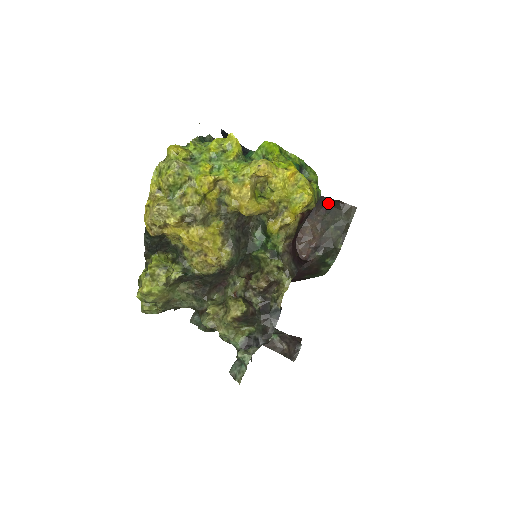
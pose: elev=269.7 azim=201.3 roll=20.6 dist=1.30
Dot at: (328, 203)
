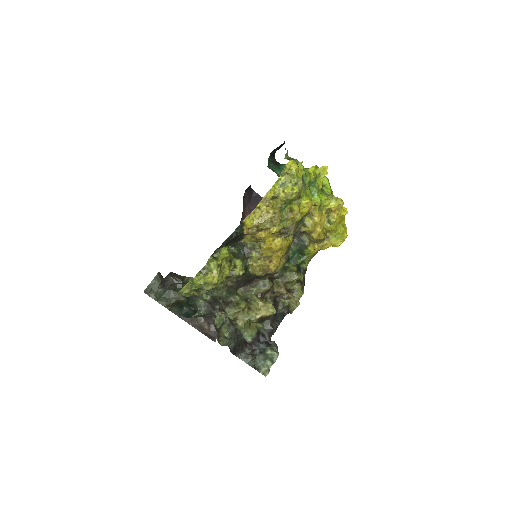
Dot at: occluded
